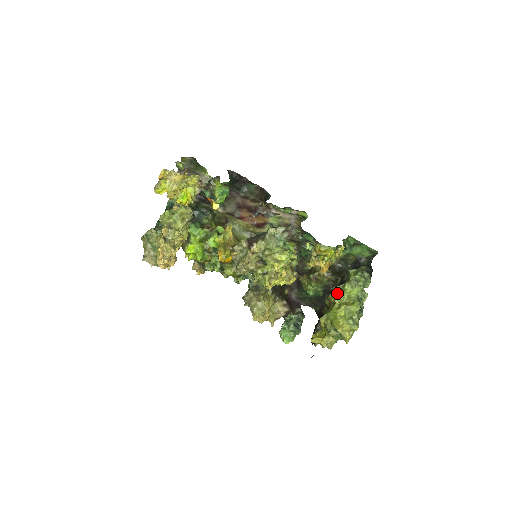
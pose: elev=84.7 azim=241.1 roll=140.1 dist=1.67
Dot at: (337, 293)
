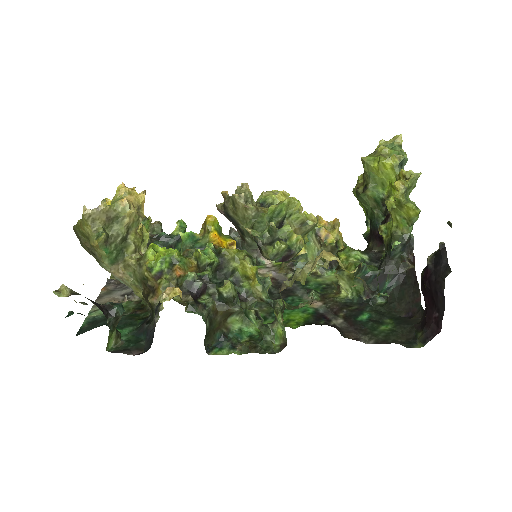
Dot at: occluded
